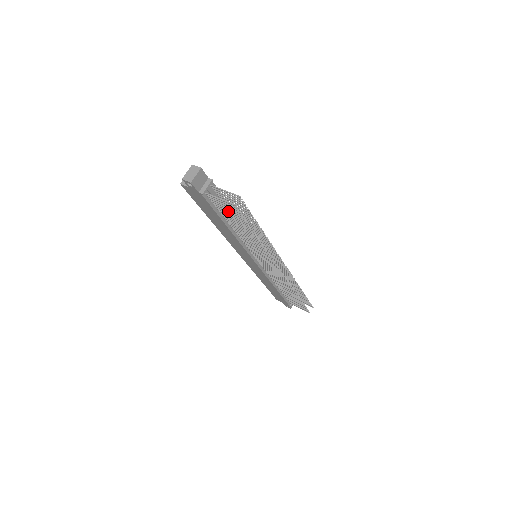
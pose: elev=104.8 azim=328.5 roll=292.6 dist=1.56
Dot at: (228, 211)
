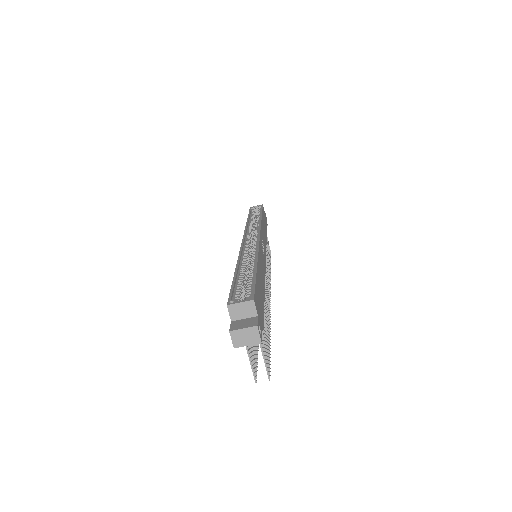
Dot at: occluded
